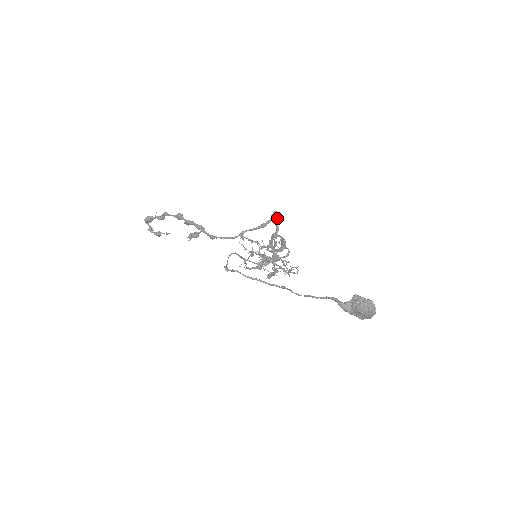
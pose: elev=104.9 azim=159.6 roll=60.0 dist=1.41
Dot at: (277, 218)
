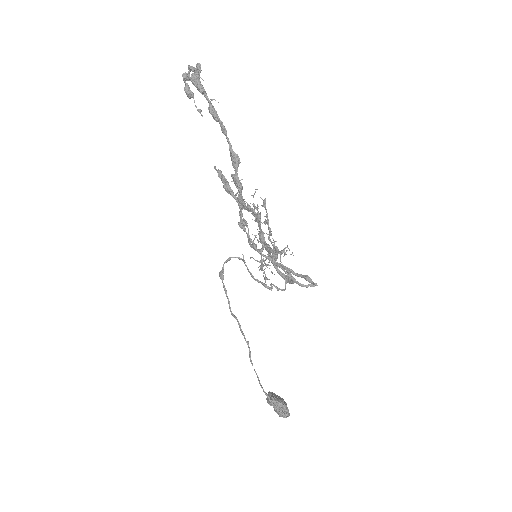
Dot at: (311, 280)
